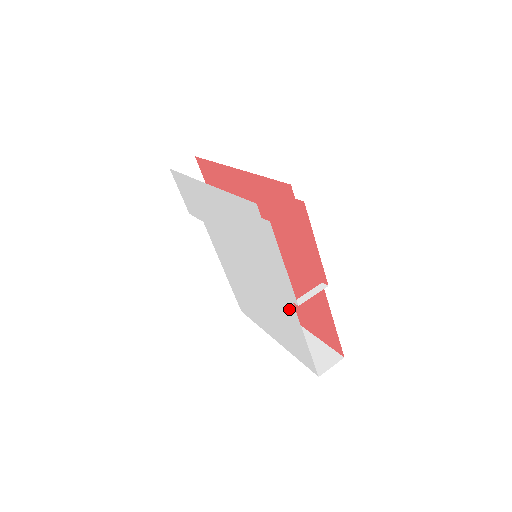
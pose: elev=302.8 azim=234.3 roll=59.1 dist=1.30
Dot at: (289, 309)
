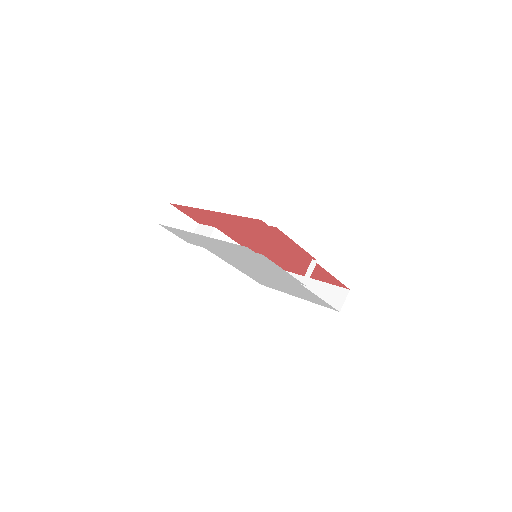
Dot at: (300, 286)
